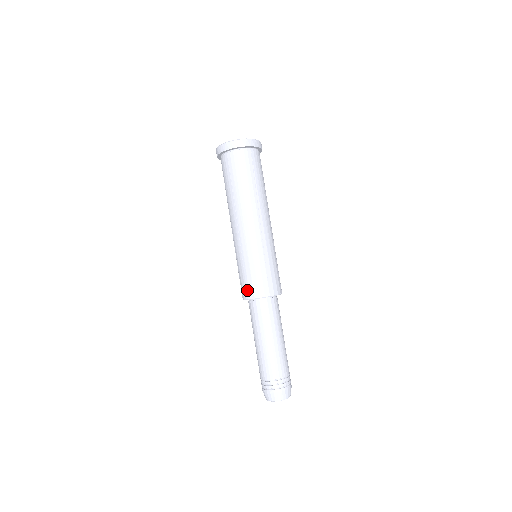
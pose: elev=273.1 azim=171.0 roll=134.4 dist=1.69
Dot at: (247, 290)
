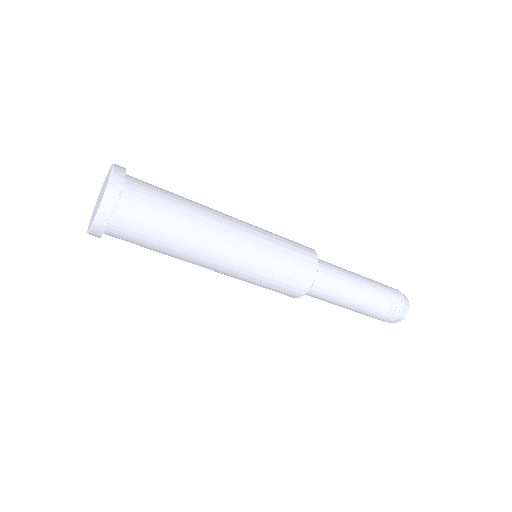
Dot at: occluded
